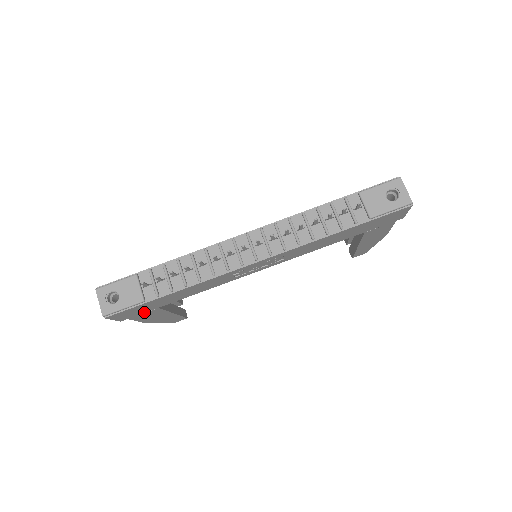
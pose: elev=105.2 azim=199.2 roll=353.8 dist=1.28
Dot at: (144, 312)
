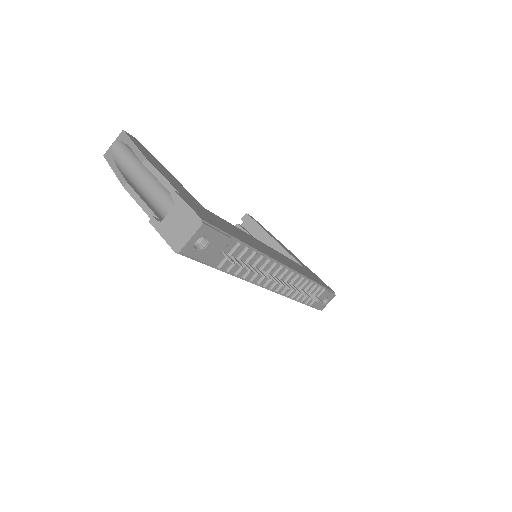
Dot at: occluded
